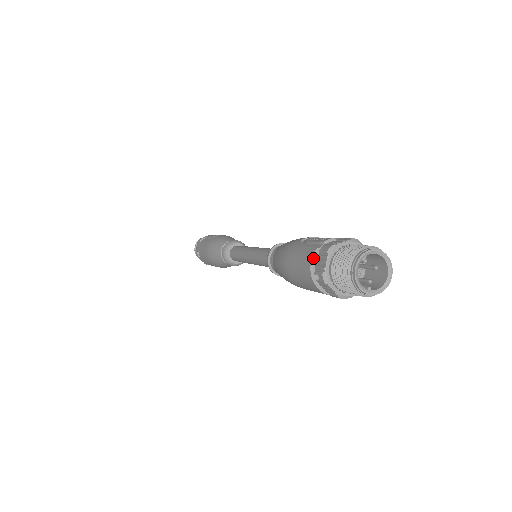
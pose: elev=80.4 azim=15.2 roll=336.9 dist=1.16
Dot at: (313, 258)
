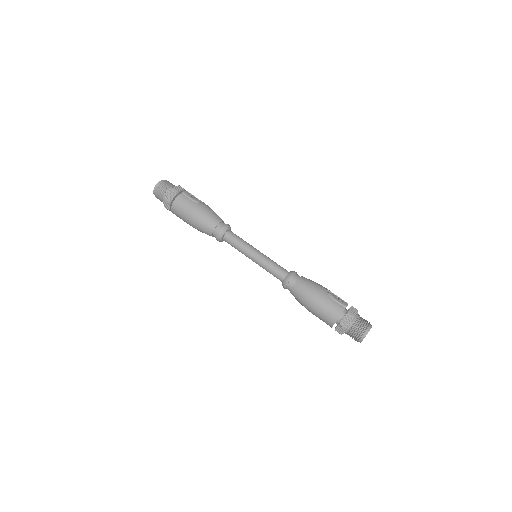
Dot at: (341, 315)
